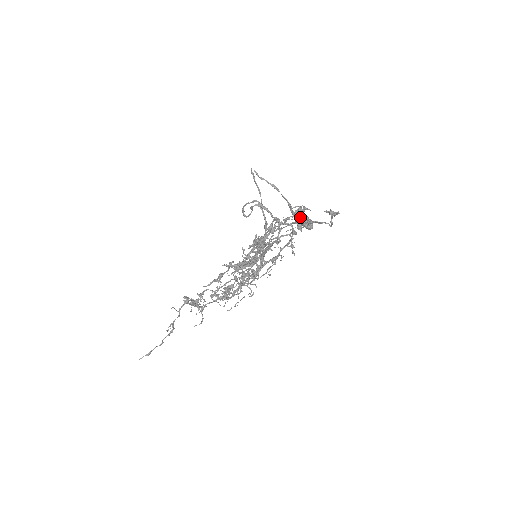
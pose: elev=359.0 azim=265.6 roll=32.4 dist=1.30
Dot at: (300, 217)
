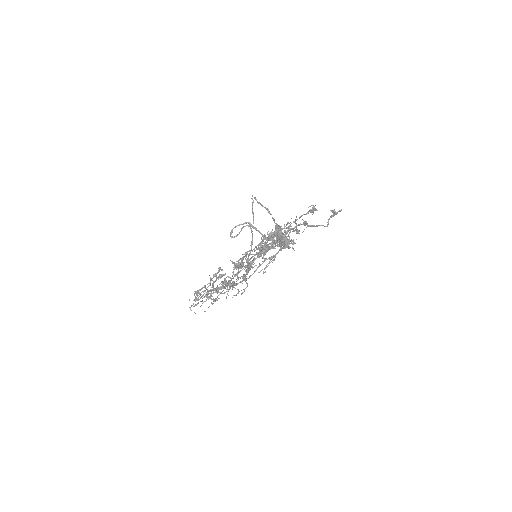
Dot at: (312, 214)
